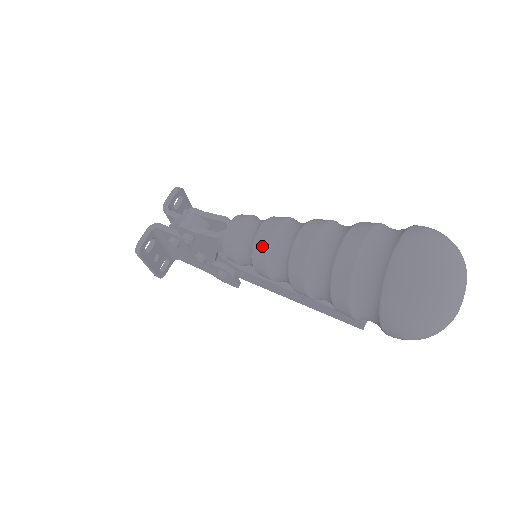
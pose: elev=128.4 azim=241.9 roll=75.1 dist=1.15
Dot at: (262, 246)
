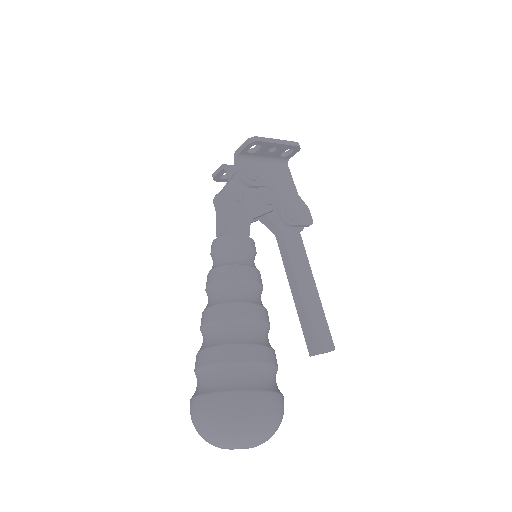
Dot at: (206, 285)
